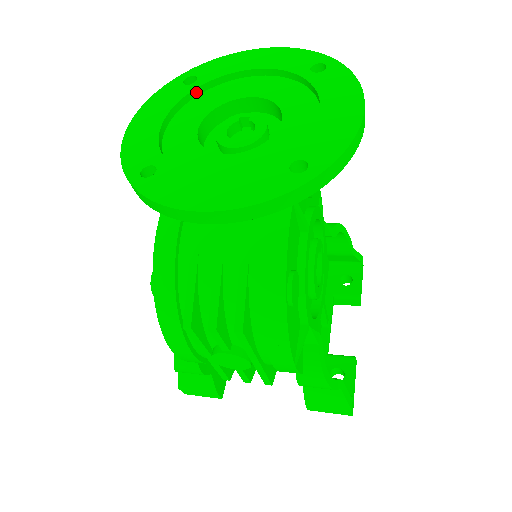
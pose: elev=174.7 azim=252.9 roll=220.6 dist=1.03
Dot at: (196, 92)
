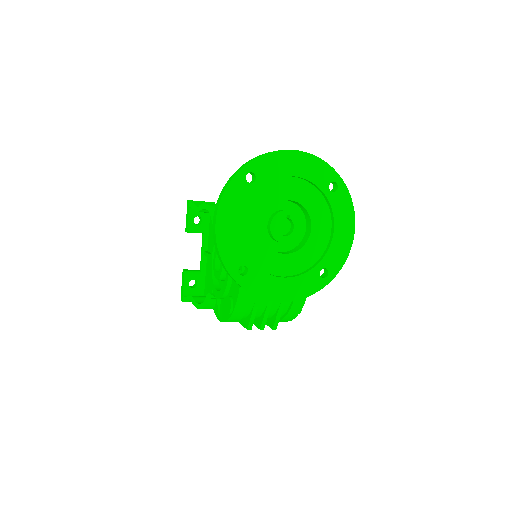
Dot at: (256, 190)
